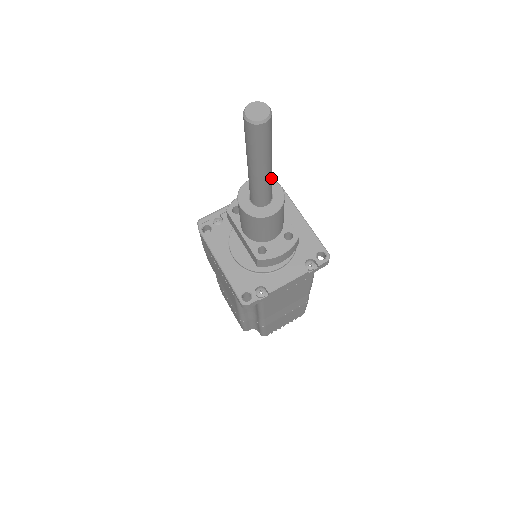
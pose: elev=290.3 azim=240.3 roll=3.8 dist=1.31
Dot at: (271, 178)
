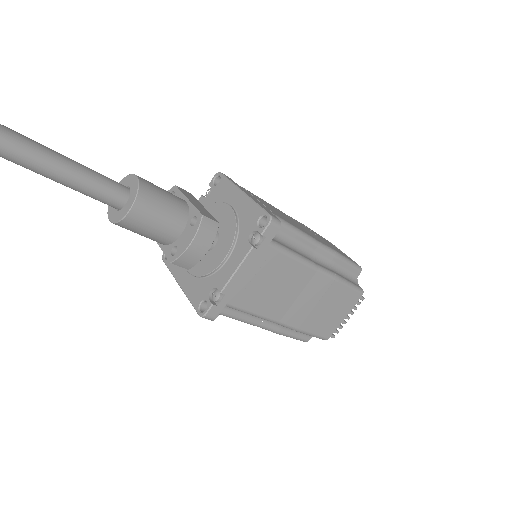
Dot at: (91, 176)
